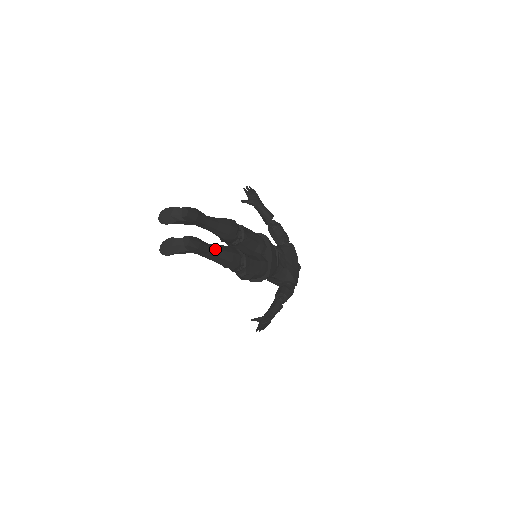
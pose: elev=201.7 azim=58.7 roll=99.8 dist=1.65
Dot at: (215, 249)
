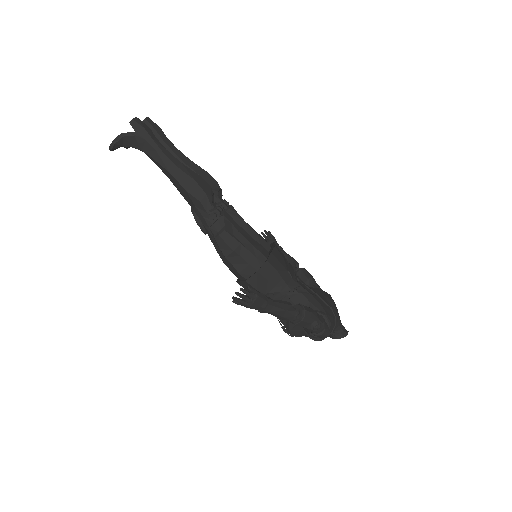
Dot at: (172, 155)
